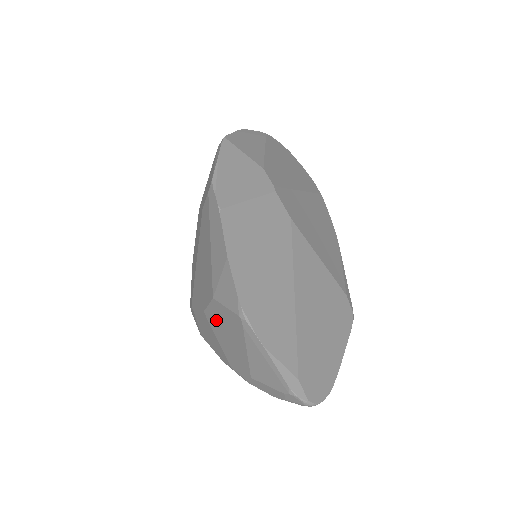
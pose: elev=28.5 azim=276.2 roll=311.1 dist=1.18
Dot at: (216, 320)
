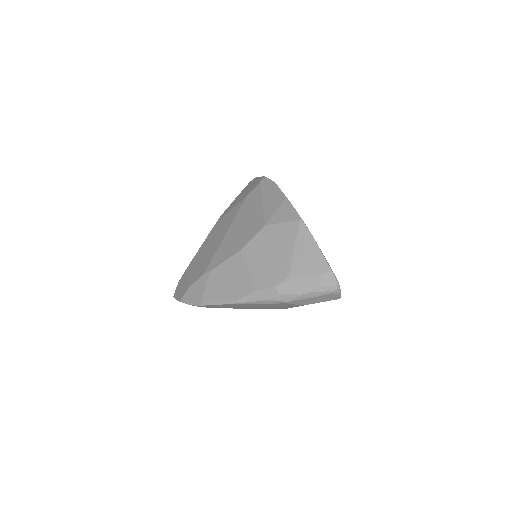
Dot at: (259, 246)
